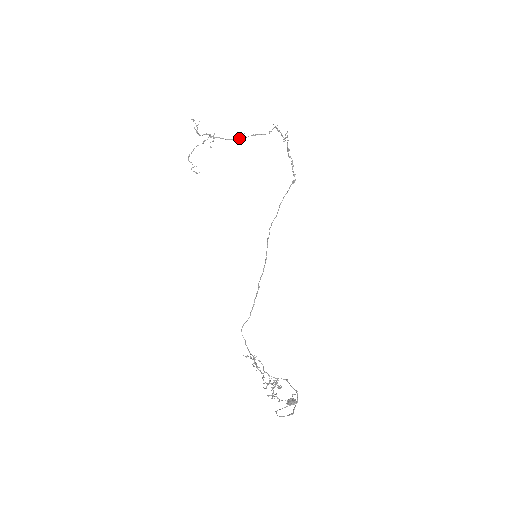
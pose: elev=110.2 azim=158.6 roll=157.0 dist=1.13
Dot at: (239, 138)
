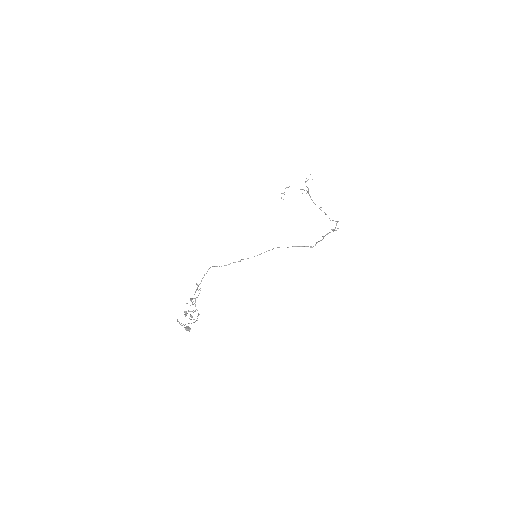
Dot at: occluded
